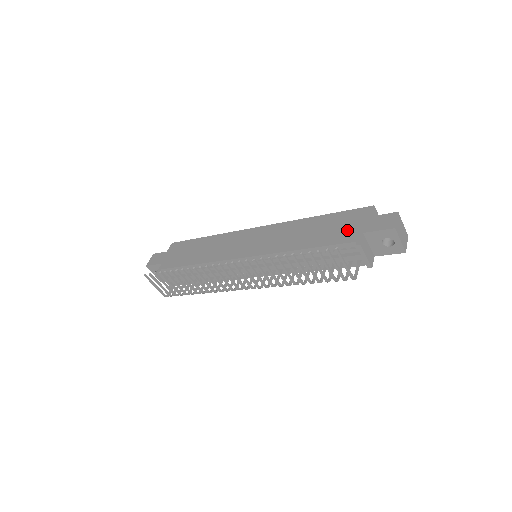
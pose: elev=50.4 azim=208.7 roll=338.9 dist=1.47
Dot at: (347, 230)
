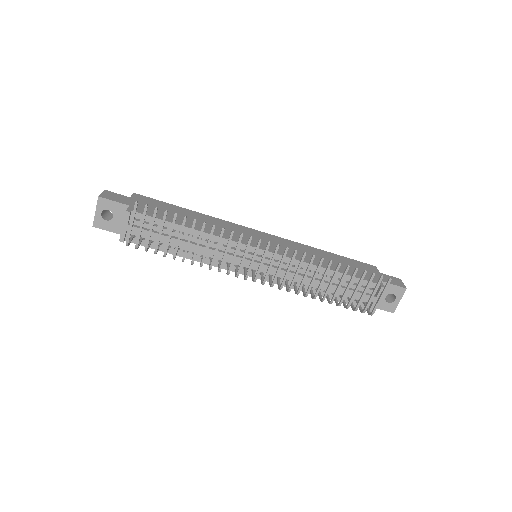
Dot at: occluded
